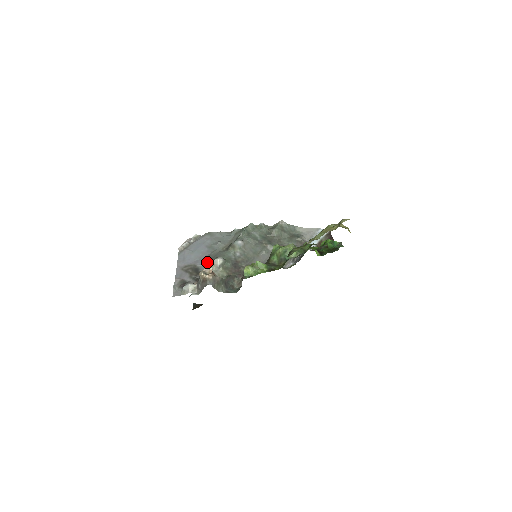
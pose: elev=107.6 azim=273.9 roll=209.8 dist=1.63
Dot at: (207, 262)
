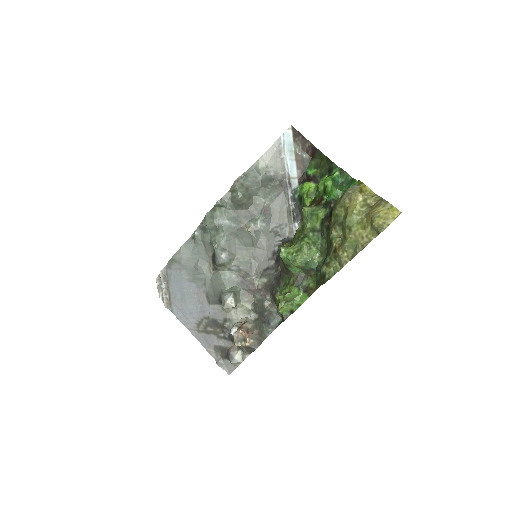
Dot at: (215, 305)
